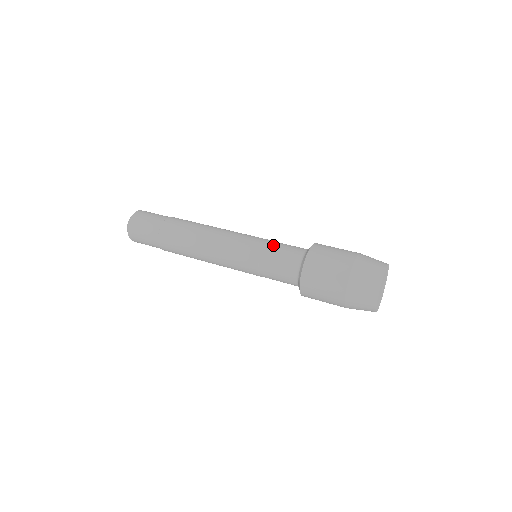
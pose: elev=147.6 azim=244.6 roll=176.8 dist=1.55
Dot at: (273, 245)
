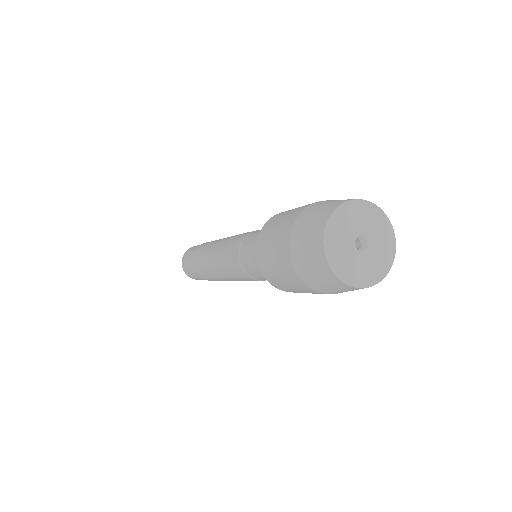
Dot at: occluded
